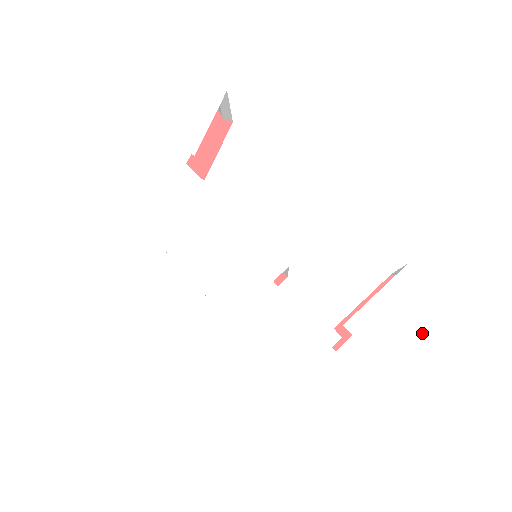
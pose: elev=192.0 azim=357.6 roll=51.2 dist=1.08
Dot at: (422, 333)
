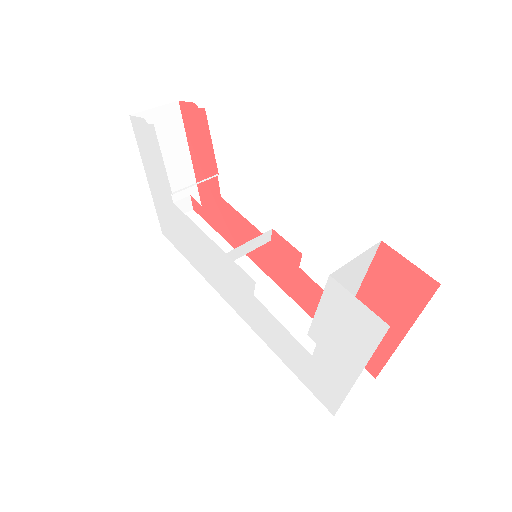
Dot at: (366, 349)
